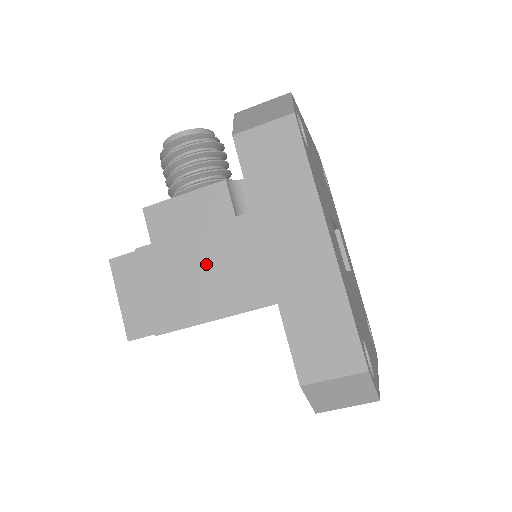
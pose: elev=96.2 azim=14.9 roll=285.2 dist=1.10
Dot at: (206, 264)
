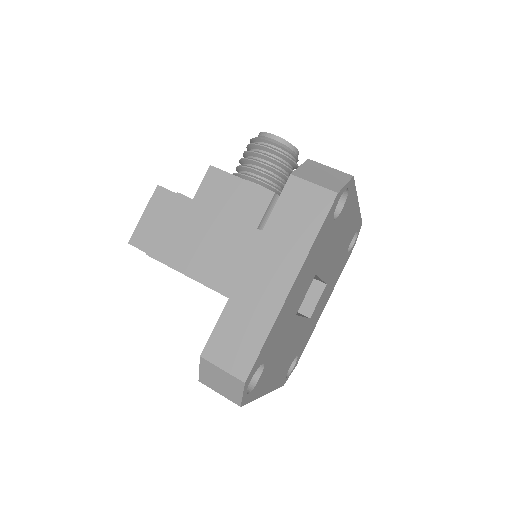
Dot at: (209, 238)
